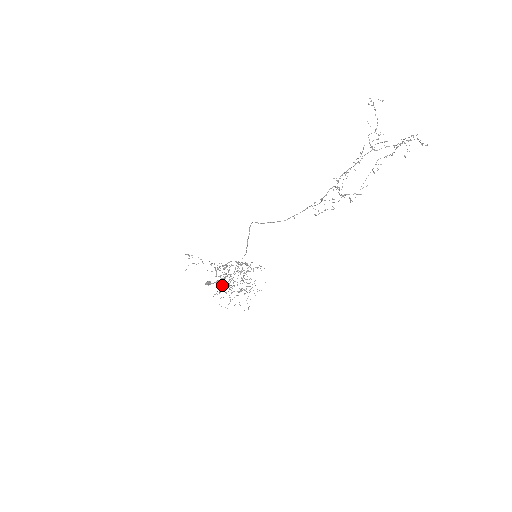
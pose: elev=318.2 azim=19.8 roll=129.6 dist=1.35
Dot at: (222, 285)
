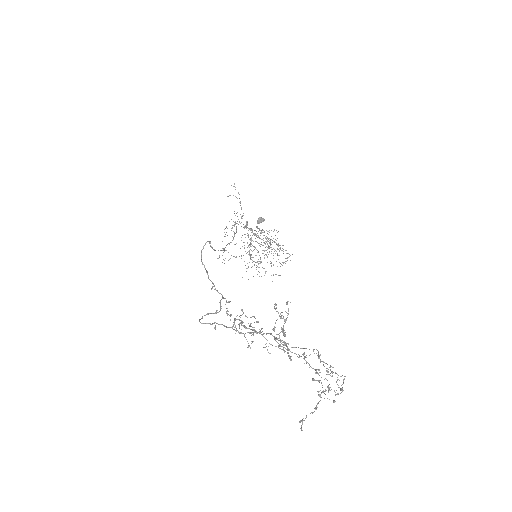
Dot at: occluded
